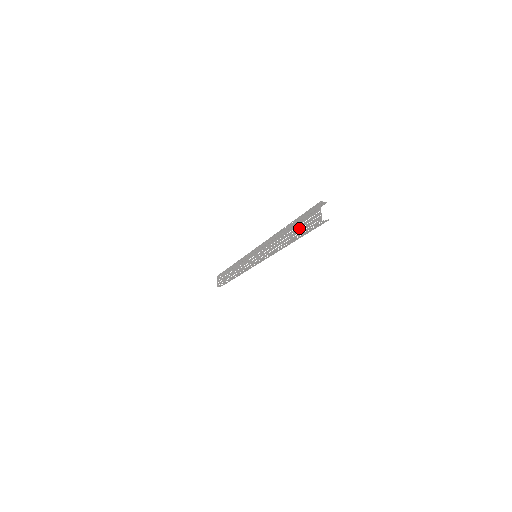
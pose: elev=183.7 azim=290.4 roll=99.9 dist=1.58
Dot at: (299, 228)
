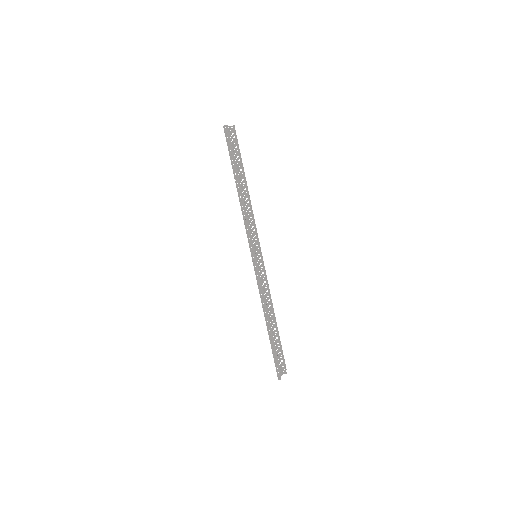
Dot at: occluded
